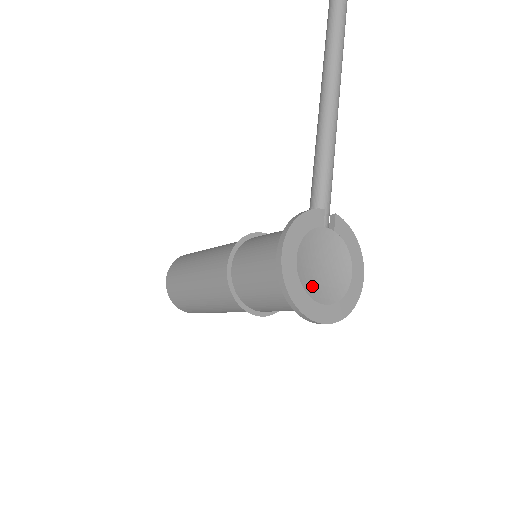
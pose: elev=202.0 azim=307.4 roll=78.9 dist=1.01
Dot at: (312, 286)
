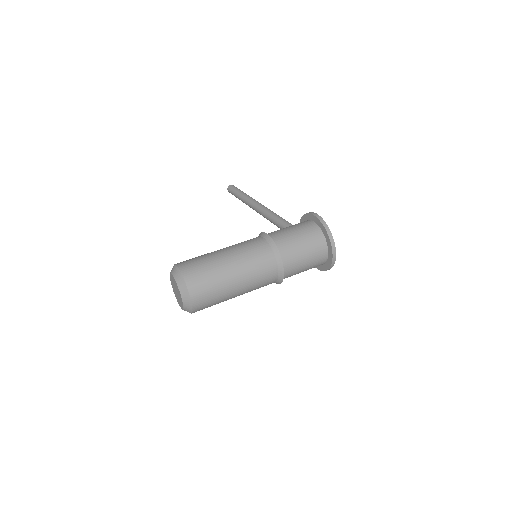
Dot at: occluded
